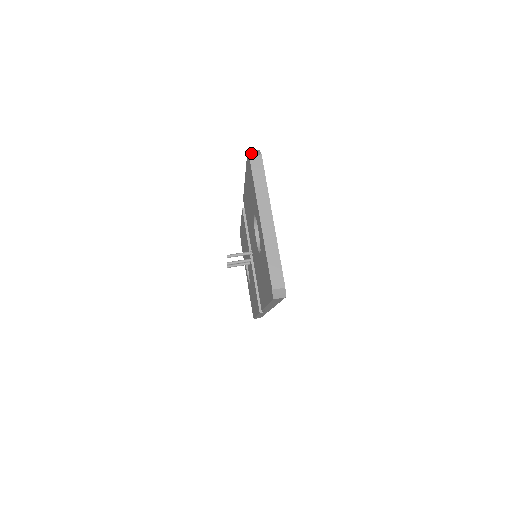
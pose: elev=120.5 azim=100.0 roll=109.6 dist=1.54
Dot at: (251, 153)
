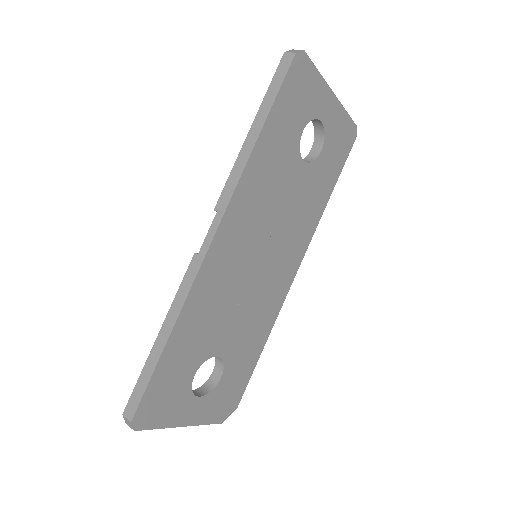
Dot at: occluded
